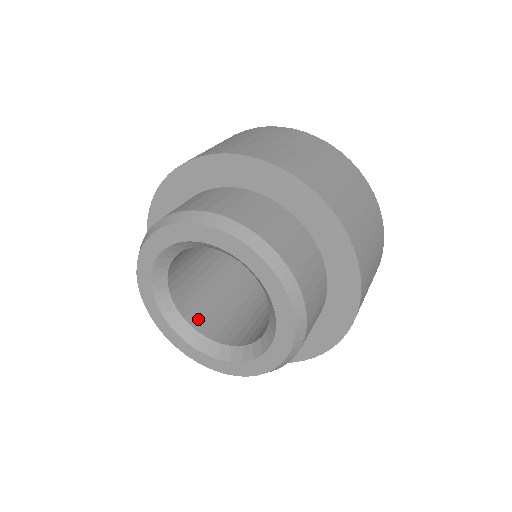
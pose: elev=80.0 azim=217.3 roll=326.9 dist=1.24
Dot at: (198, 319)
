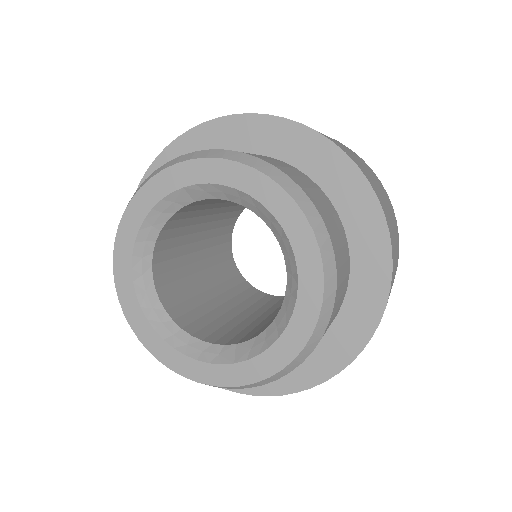
Dot at: (170, 299)
